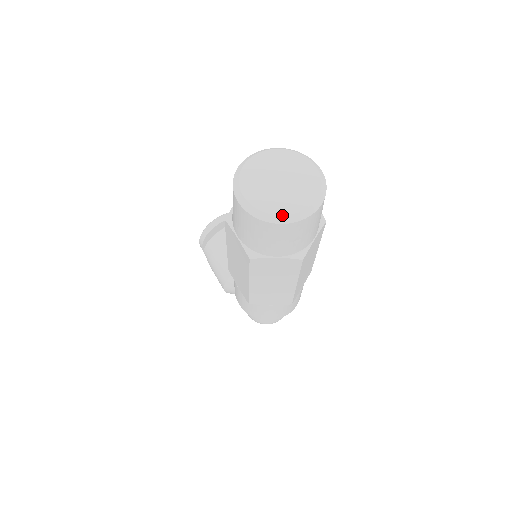
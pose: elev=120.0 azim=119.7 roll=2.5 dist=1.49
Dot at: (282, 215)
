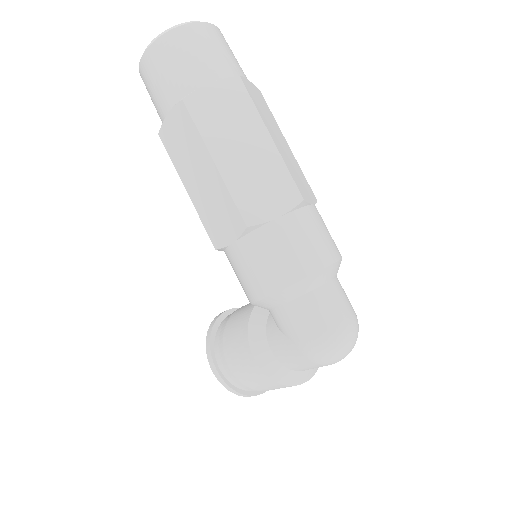
Dot at: (178, 25)
